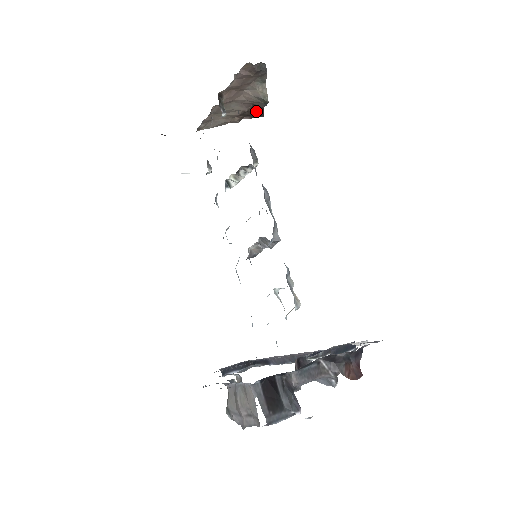
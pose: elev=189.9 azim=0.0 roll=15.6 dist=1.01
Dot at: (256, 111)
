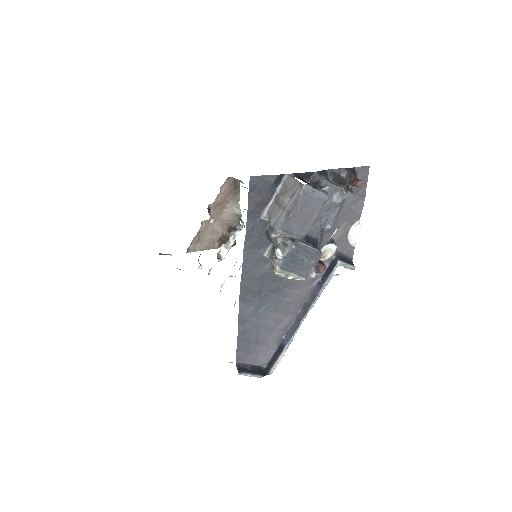
Dot at: occluded
